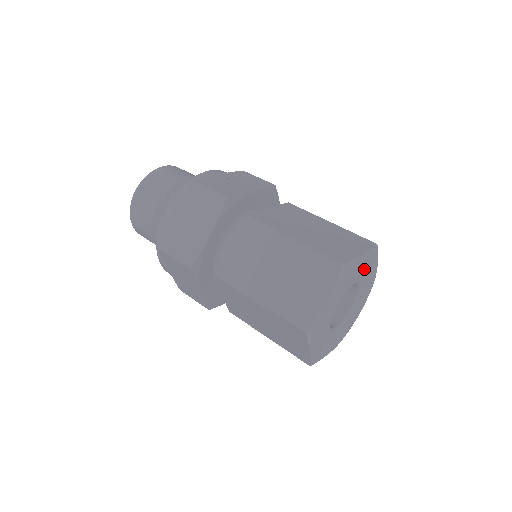
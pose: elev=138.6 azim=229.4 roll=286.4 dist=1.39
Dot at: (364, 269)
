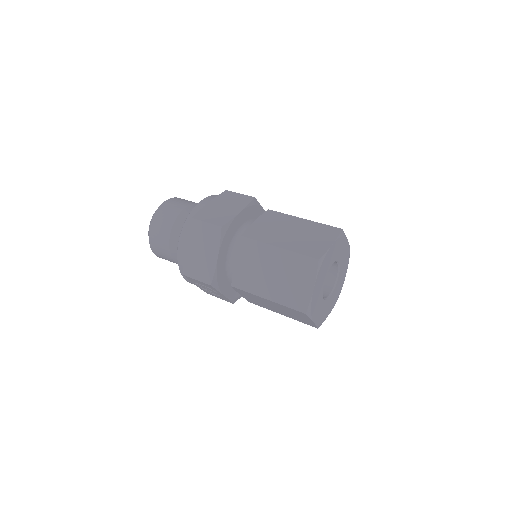
Dot at: (344, 259)
